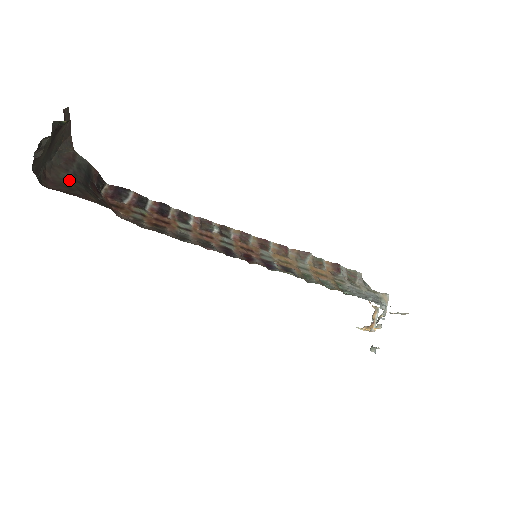
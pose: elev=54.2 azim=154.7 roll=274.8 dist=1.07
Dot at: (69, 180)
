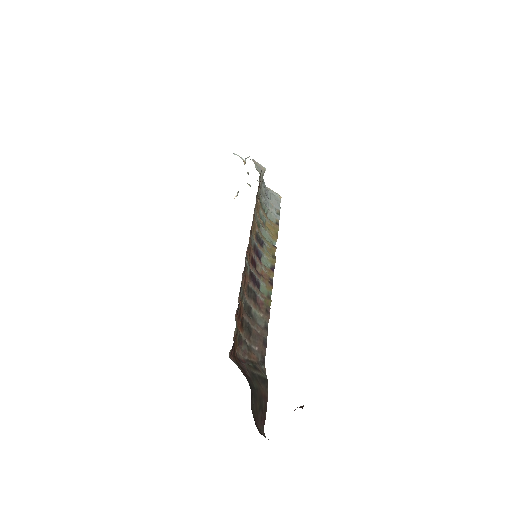
Dot at: (255, 403)
